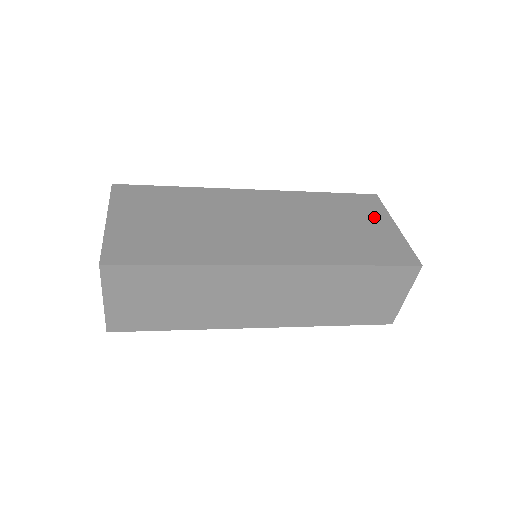
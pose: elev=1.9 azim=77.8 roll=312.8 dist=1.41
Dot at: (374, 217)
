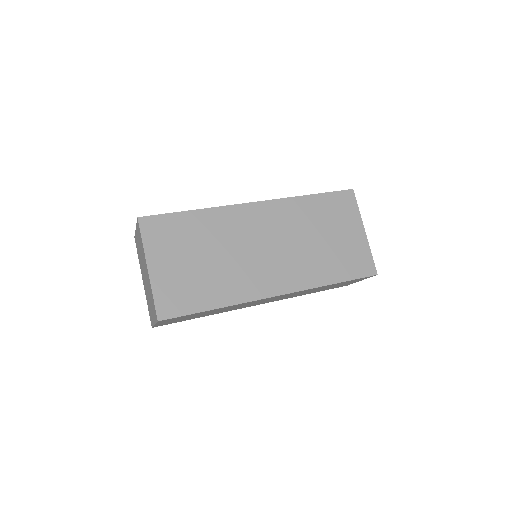
Dot at: (349, 222)
